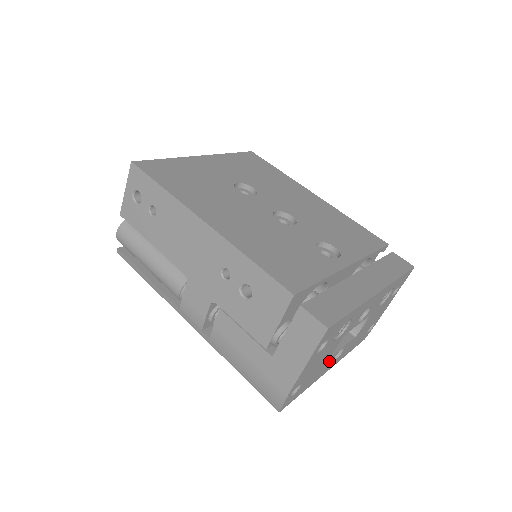
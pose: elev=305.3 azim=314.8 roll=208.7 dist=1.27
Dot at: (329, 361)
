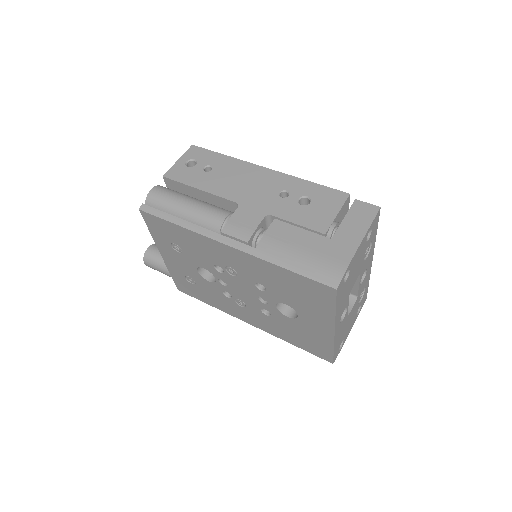
Dot at: (345, 303)
